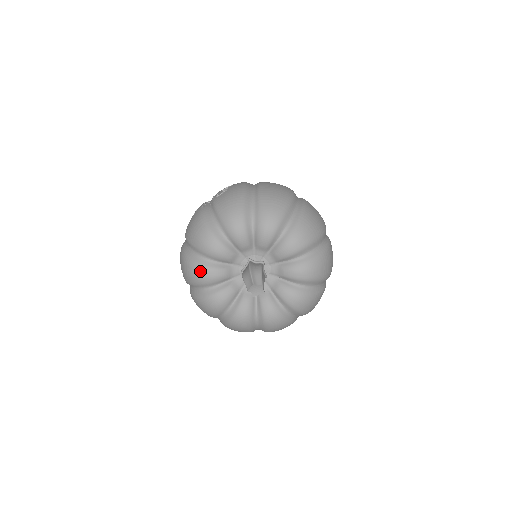
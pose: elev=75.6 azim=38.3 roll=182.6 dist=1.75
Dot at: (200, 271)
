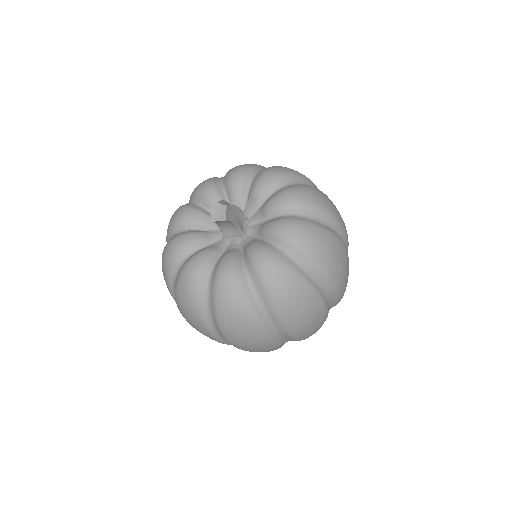
Dot at: (180, 209)
